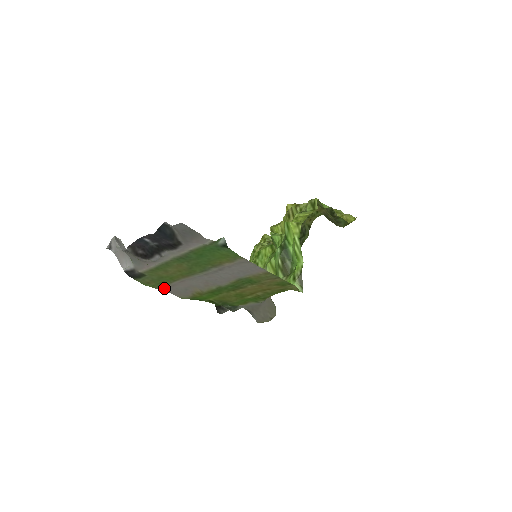
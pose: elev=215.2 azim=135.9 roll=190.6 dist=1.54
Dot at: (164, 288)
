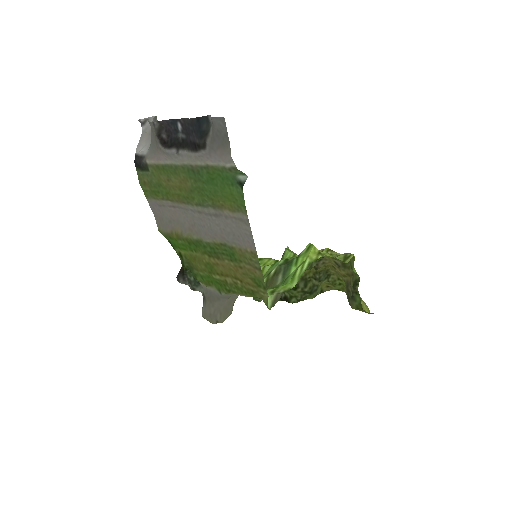
Dot at: (153, 203)
